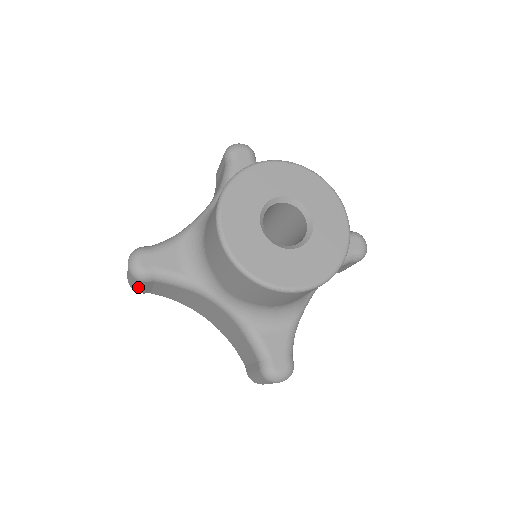
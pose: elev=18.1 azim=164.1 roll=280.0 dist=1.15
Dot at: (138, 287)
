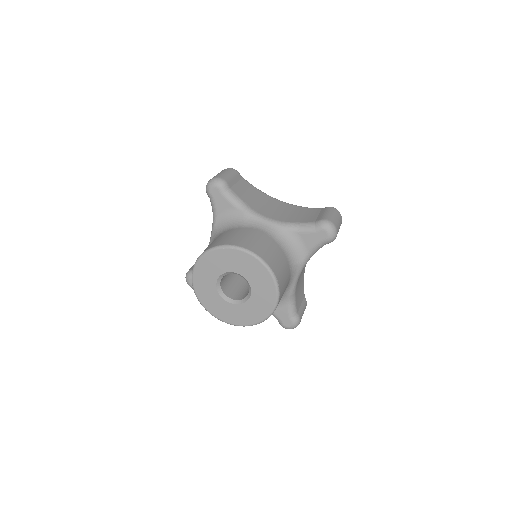
Dot at: occluded
